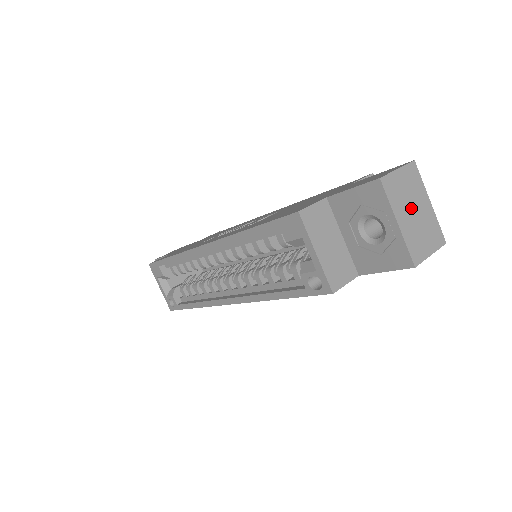
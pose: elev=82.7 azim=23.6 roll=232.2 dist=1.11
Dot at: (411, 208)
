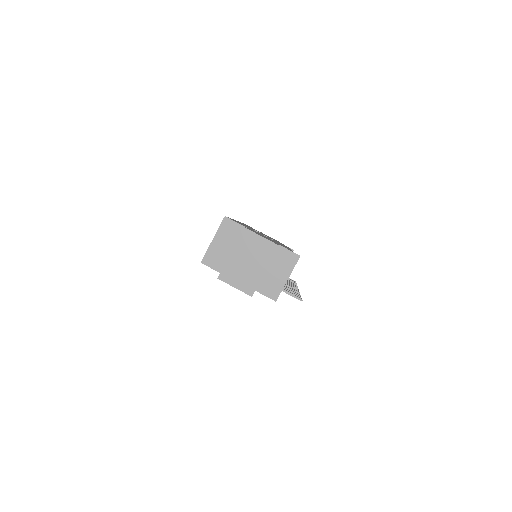
Dot at: (248, 258)
